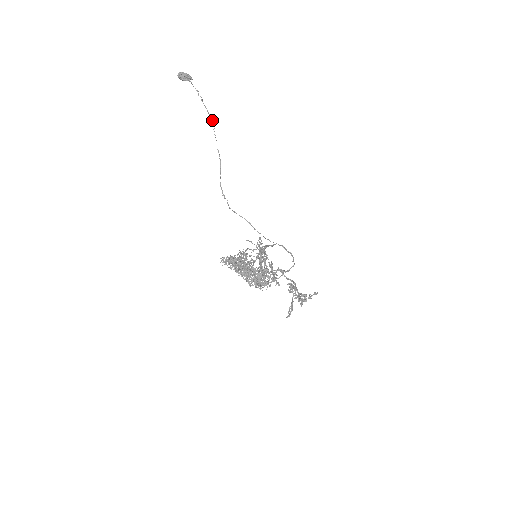
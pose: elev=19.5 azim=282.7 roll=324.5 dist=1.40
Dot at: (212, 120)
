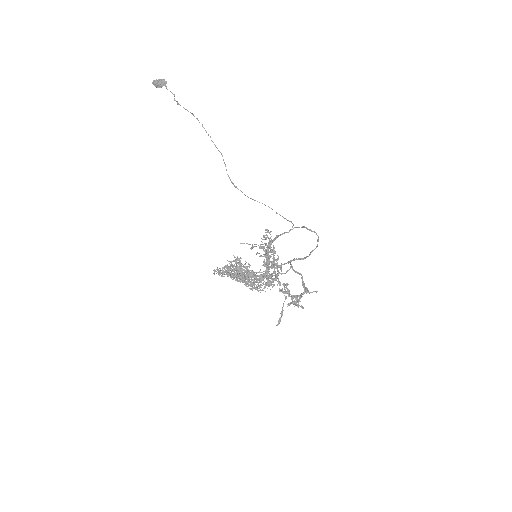
Dot at: (197, 118)
